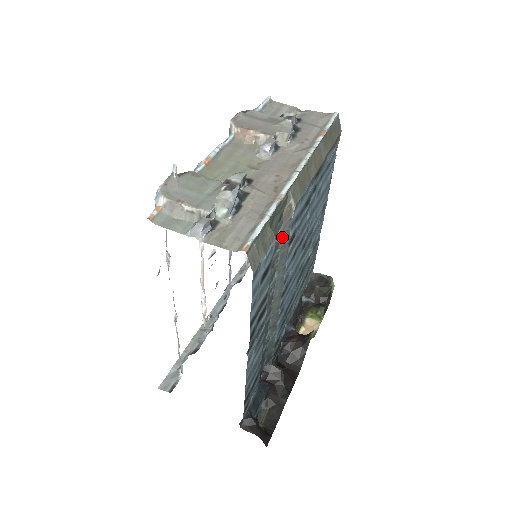
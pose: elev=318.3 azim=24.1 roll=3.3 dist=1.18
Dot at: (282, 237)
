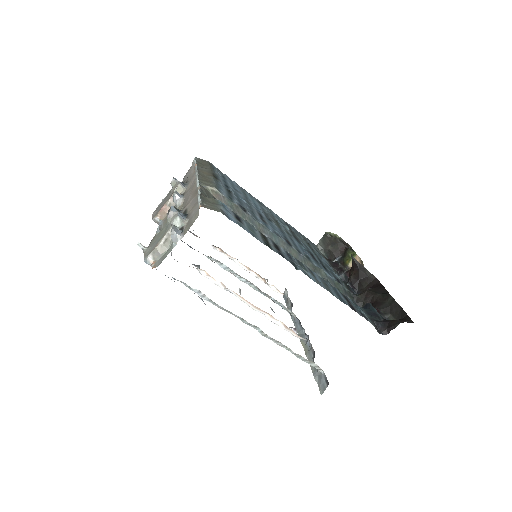
Dot at: (234, 211)
